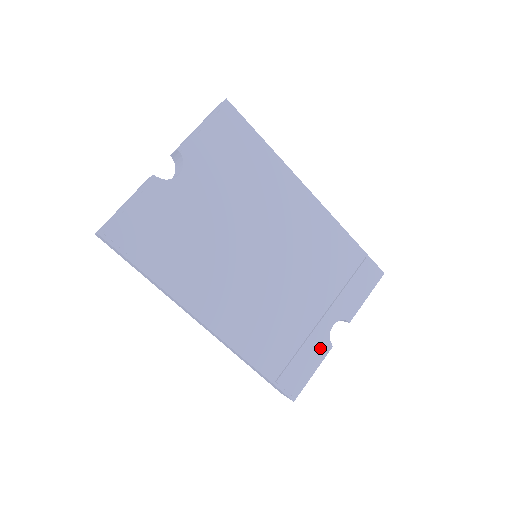
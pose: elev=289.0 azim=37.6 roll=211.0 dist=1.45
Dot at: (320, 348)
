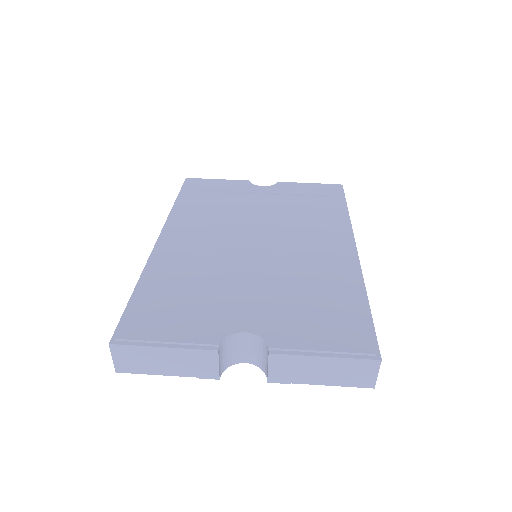
Dot at: (204, 333)
